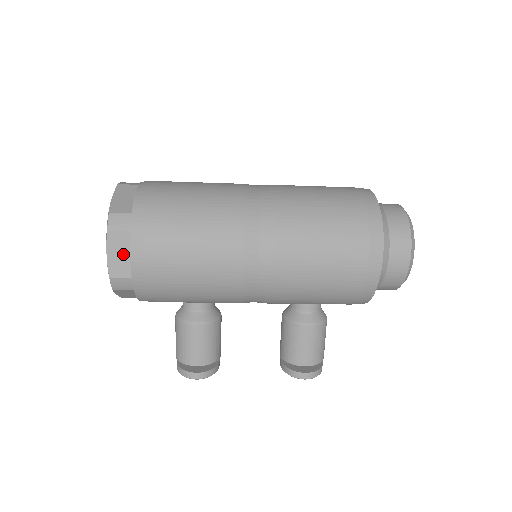
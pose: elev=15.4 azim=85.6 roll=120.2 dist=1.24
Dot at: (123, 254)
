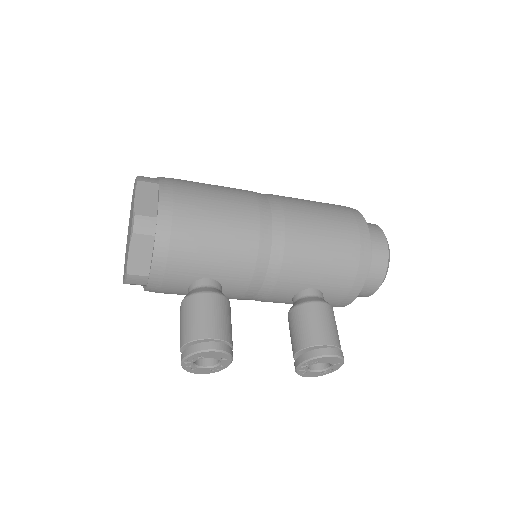
Dot at: (150, 198)
